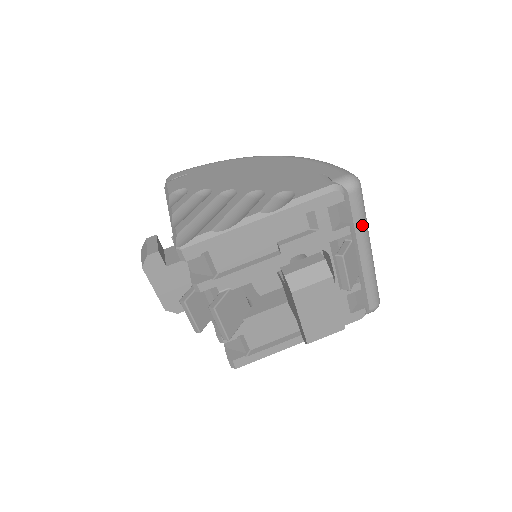
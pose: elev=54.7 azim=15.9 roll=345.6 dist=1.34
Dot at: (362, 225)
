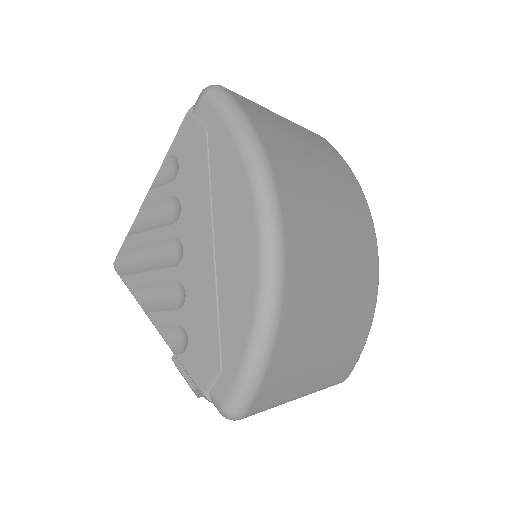
Dot at: occluded
